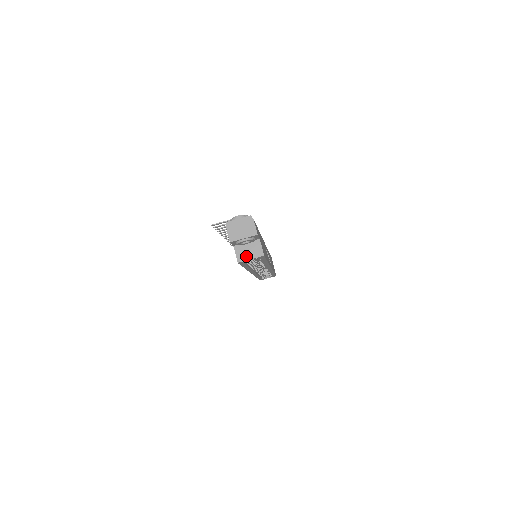
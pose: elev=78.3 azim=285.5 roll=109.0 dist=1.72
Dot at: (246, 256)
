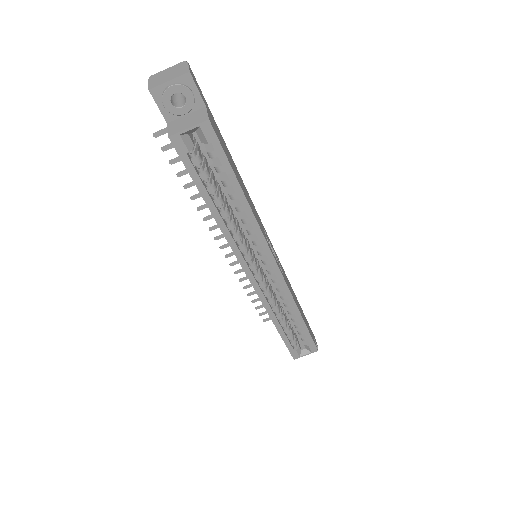
Dot at: (182, 127)
